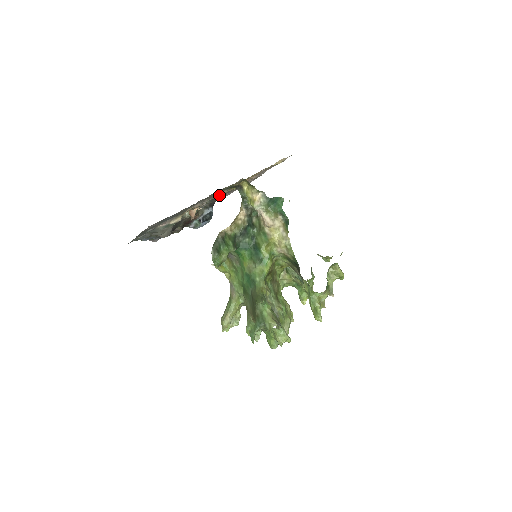
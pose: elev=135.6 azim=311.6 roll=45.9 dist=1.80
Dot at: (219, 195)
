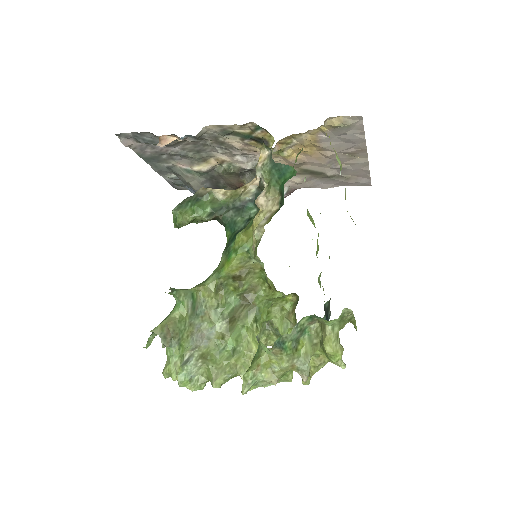
Dot at: occluded
